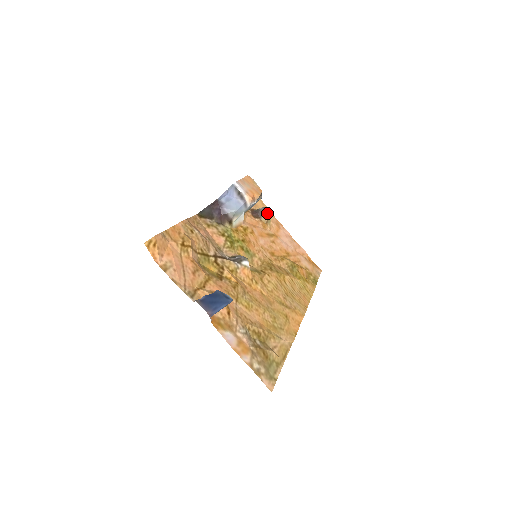
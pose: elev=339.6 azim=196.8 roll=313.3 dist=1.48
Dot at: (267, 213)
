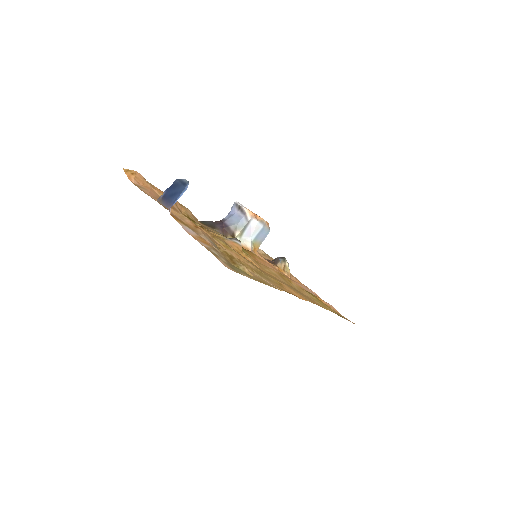
Dot at: (283, 261)
